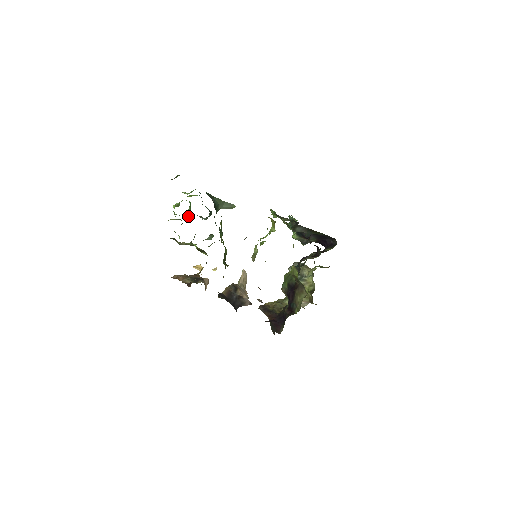
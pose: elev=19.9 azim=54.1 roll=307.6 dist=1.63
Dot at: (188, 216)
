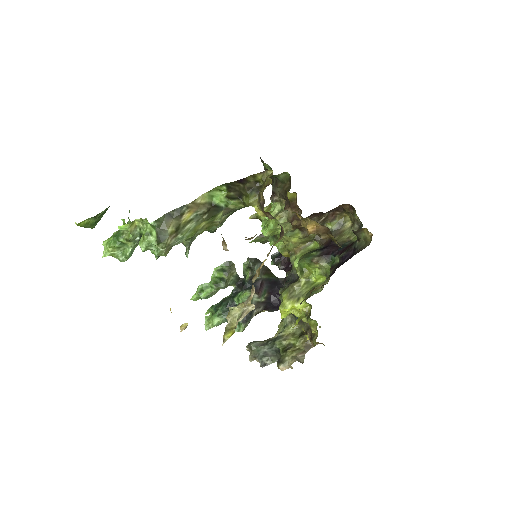
Dot at: (132, 250)
